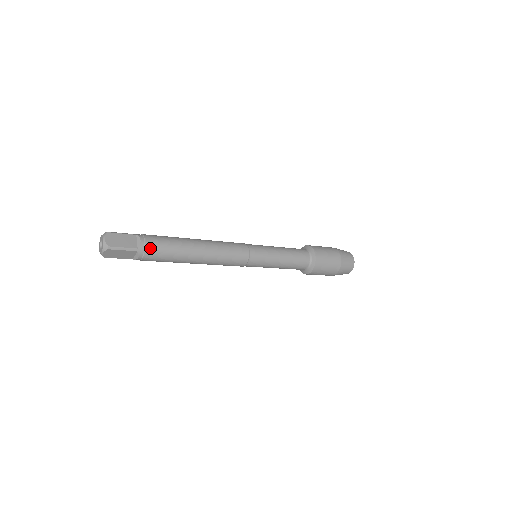
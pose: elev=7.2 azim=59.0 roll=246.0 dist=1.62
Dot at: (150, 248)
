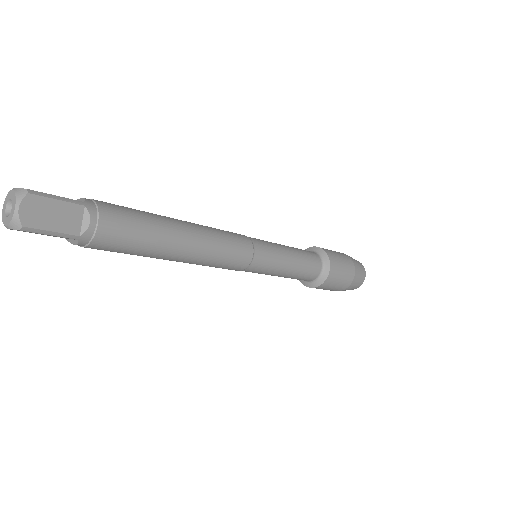
Dot at: (105, 205)
